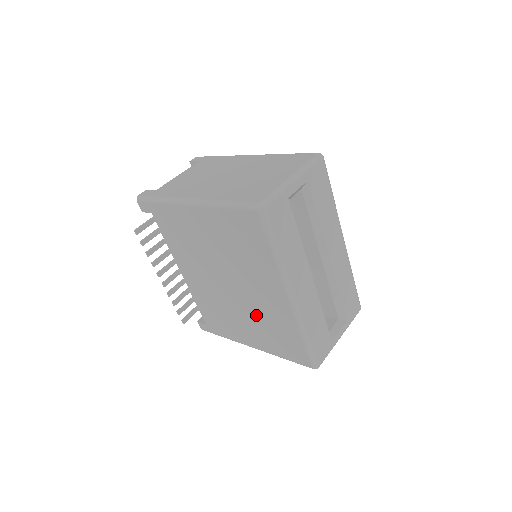
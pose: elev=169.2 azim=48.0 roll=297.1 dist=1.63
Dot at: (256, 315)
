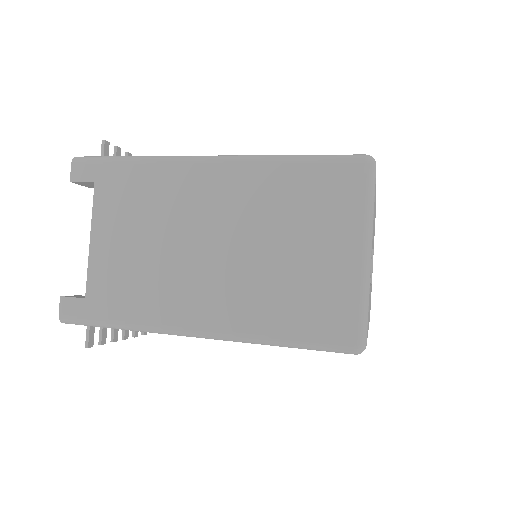
Dot at: occluded
